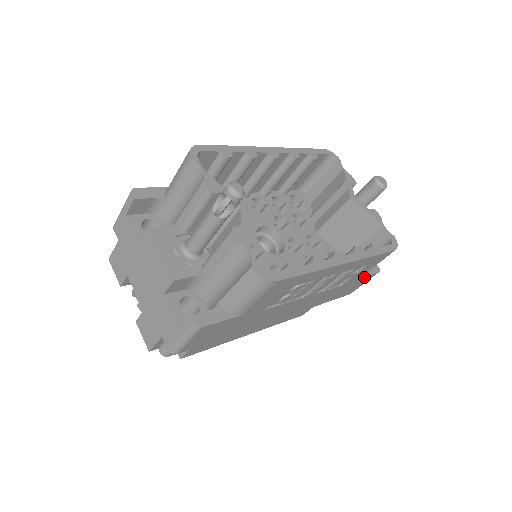
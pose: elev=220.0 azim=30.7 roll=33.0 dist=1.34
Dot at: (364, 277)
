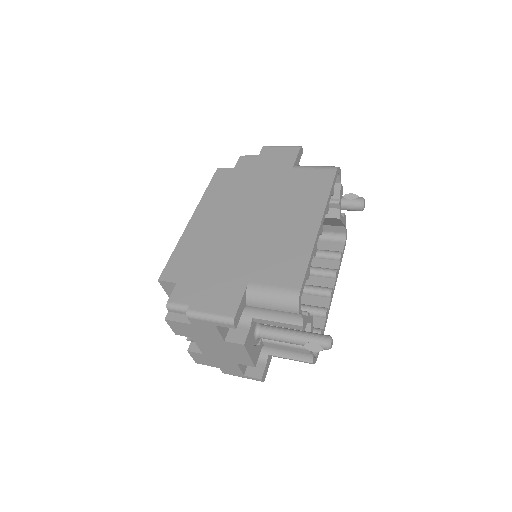
Dot at: occluded
